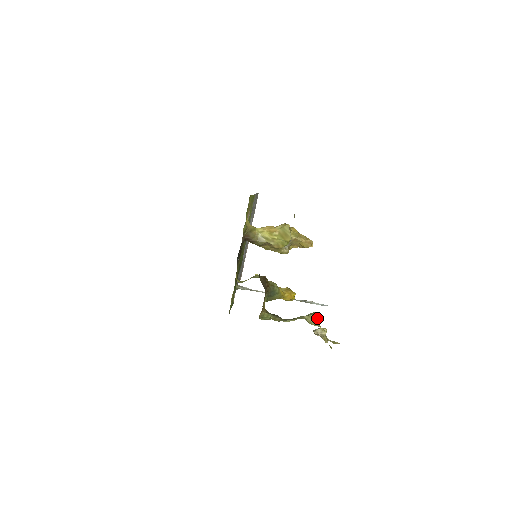
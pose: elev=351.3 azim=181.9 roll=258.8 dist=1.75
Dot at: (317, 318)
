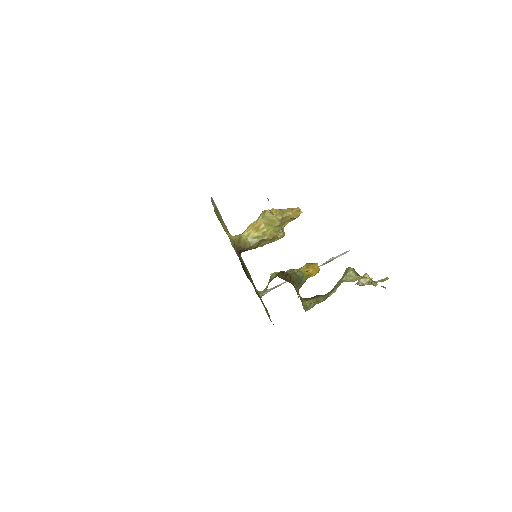
Dot at: (354, 272)
